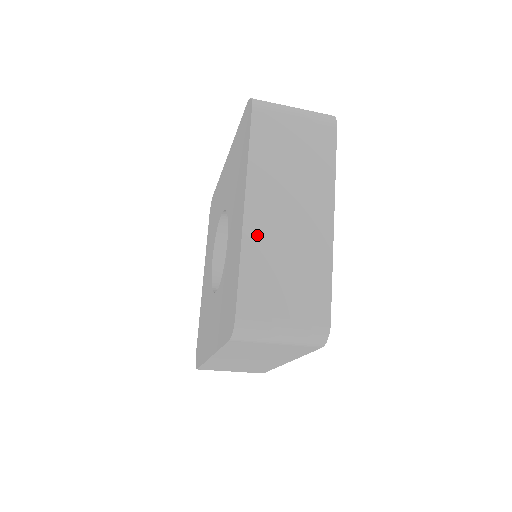
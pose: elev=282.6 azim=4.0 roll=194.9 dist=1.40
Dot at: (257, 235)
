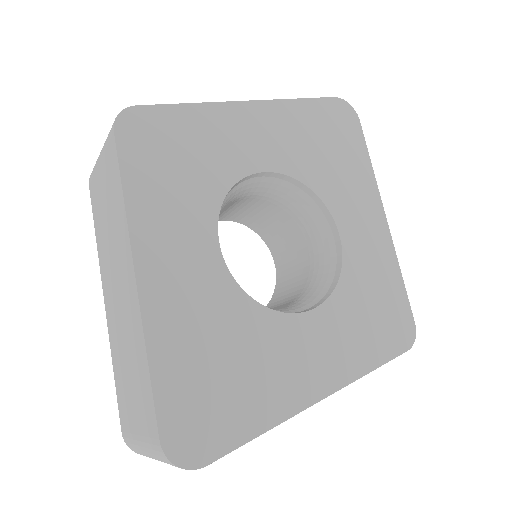
Dot at: occluded
